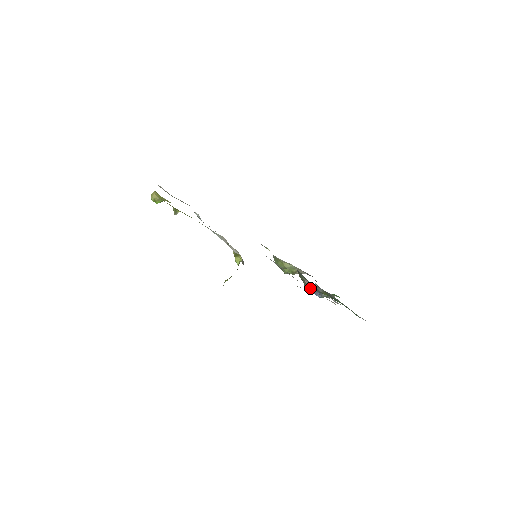
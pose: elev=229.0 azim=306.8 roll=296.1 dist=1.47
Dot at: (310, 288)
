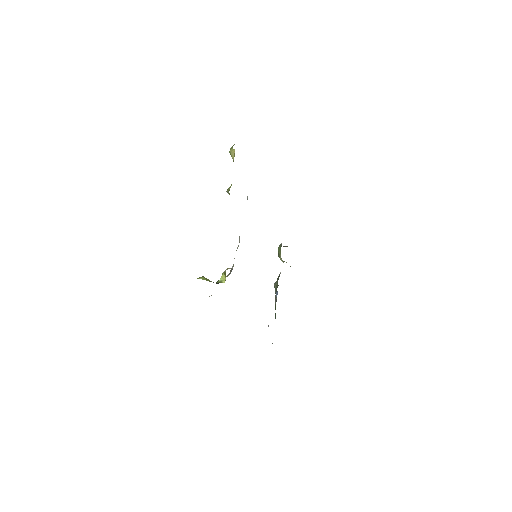
Dot at: (275, 289)
